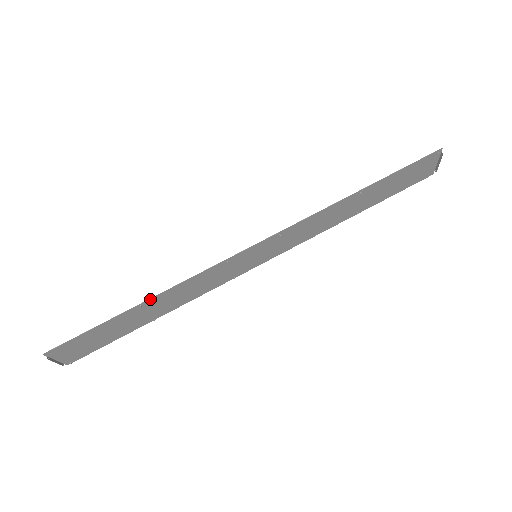
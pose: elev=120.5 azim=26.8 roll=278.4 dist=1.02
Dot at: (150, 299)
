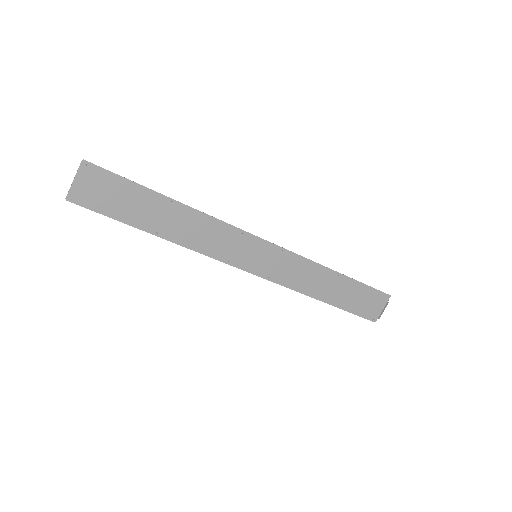
Dot at: (181, 204)
